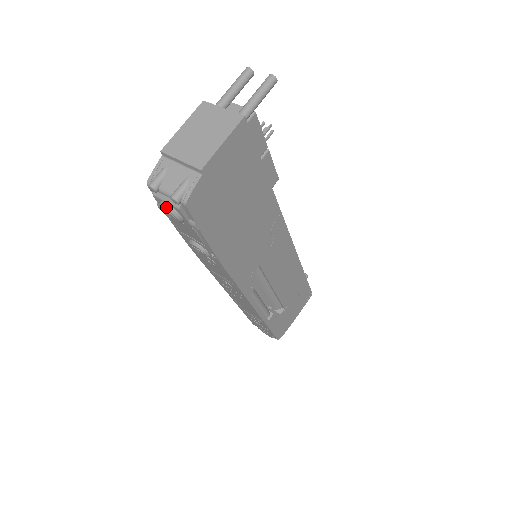
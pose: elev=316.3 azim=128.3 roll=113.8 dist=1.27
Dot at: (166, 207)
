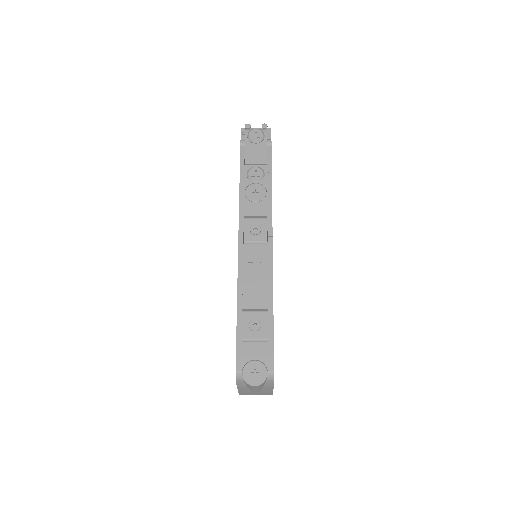
Dot at: (257, 129)
